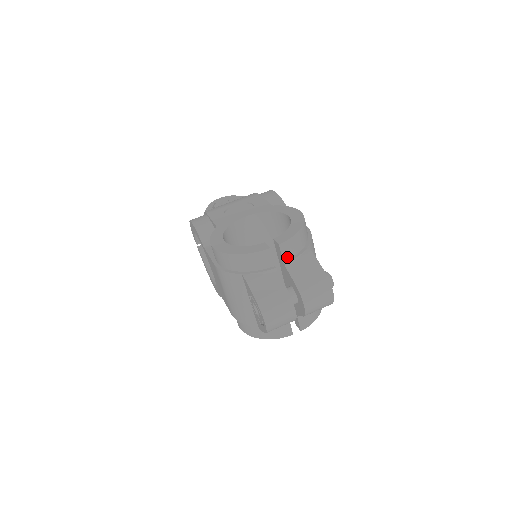
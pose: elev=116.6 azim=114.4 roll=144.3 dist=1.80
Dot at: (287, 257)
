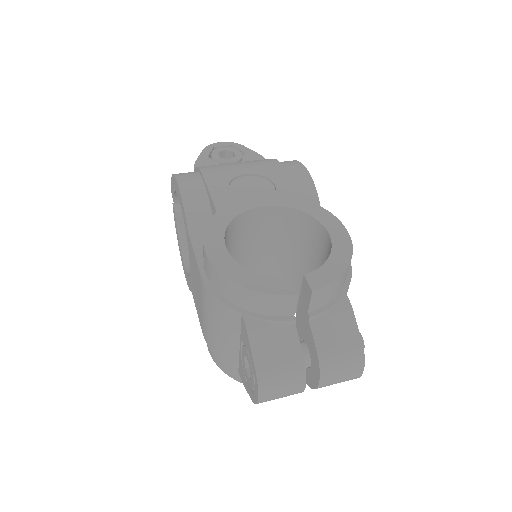
Dot at: (315, 306)
